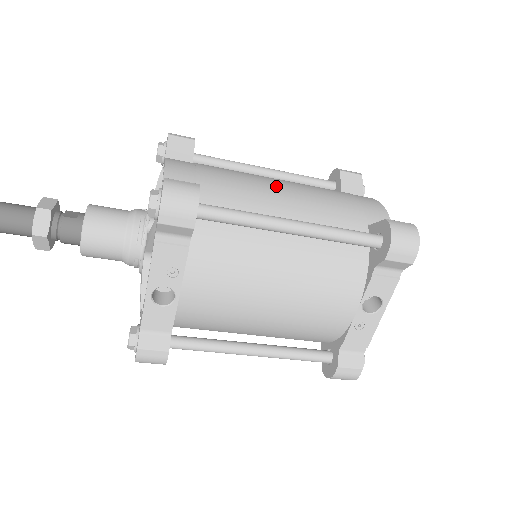
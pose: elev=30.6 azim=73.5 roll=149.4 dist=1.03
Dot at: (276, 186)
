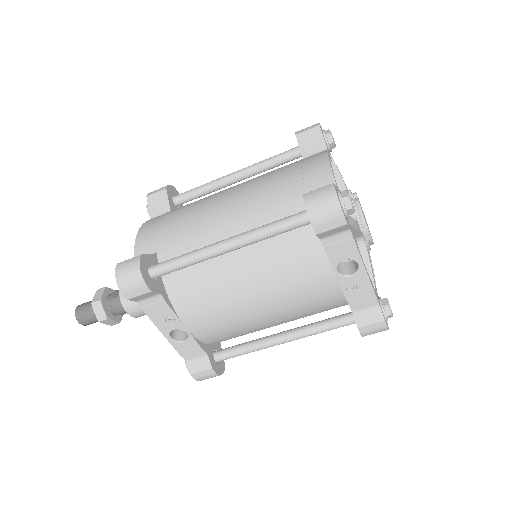
Dot at: (221, 204)
